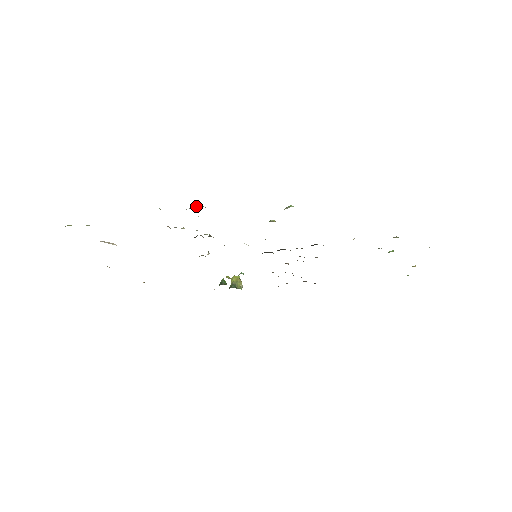
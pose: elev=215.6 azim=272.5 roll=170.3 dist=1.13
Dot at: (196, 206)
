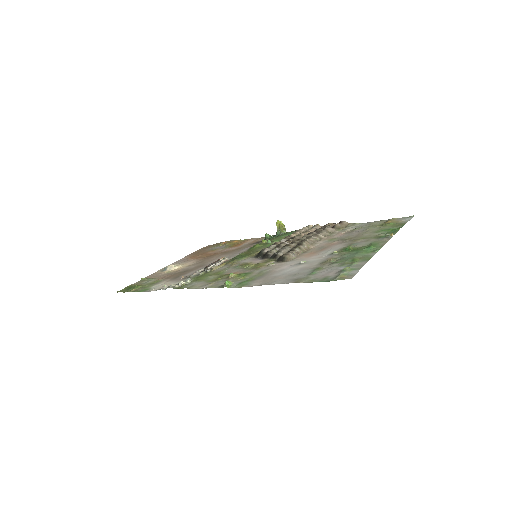
Dot at: (179, 284)
